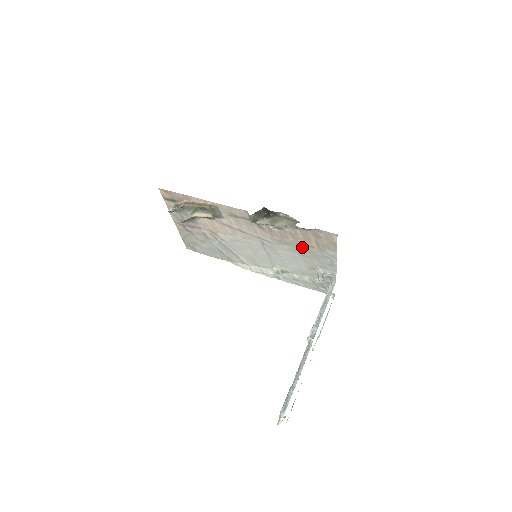
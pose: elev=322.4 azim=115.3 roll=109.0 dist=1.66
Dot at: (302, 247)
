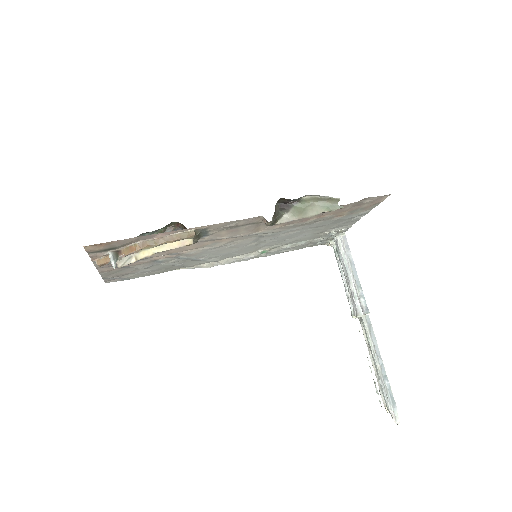
Dot at: (323, 220)
